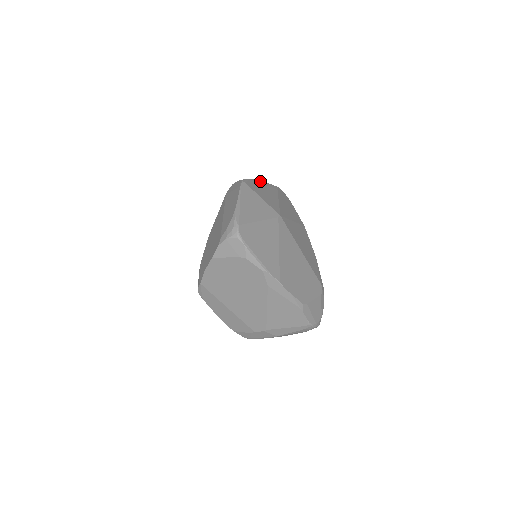
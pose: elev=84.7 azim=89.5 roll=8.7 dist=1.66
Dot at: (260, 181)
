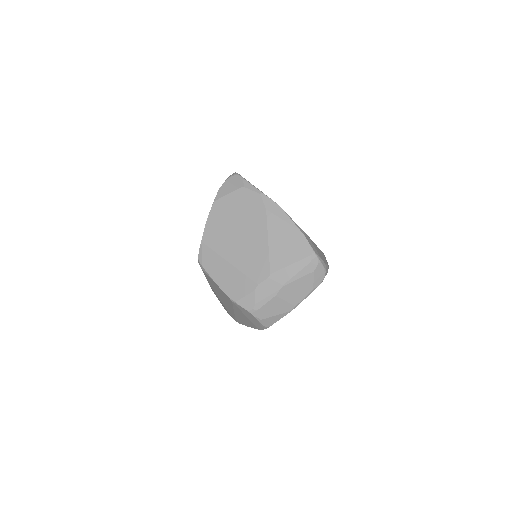
Dot at: occluded
